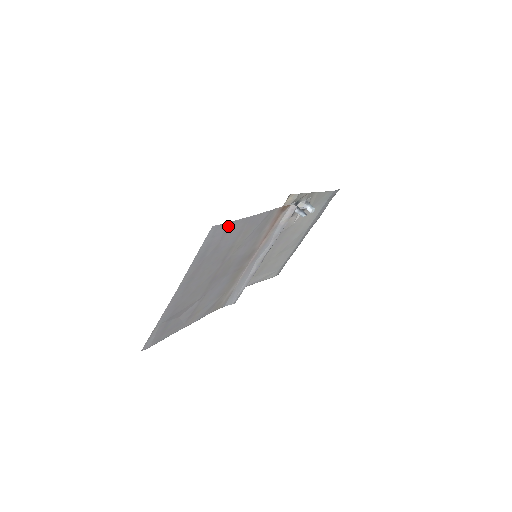
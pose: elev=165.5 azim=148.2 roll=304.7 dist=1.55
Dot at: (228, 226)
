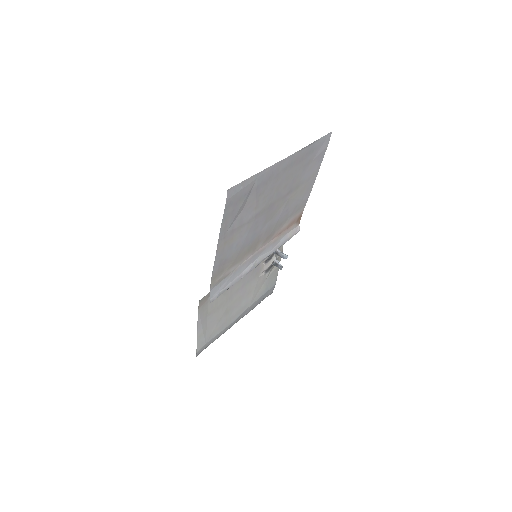
Dot at: (323, 153)
